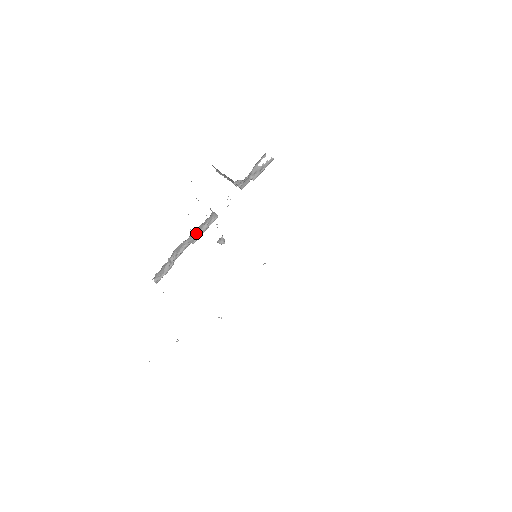
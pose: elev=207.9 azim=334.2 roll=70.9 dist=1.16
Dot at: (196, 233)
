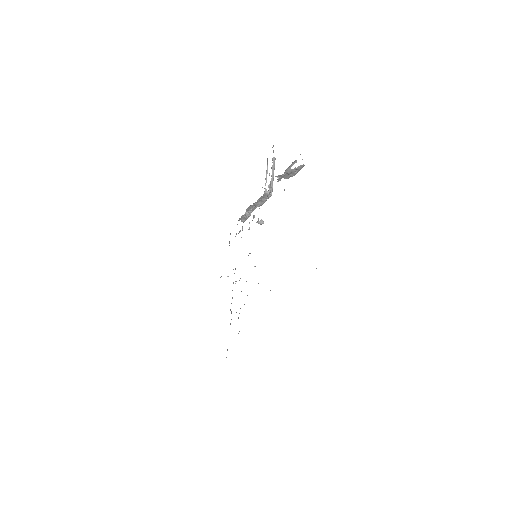
Dot at: (258, 202)
